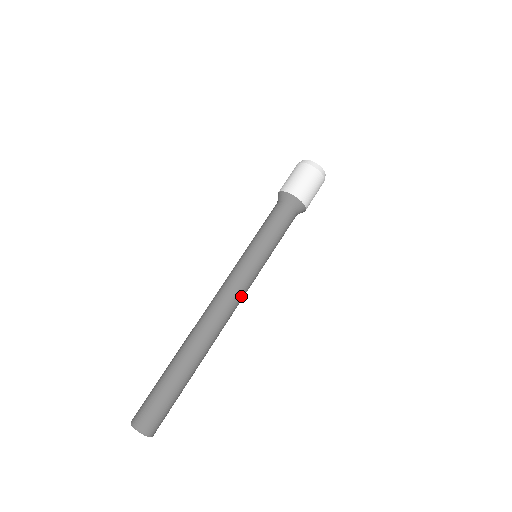
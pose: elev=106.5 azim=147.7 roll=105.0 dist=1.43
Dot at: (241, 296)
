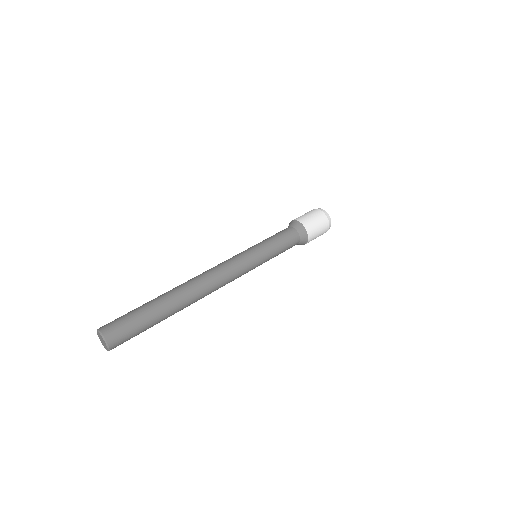
Dot at: (230, 268)
